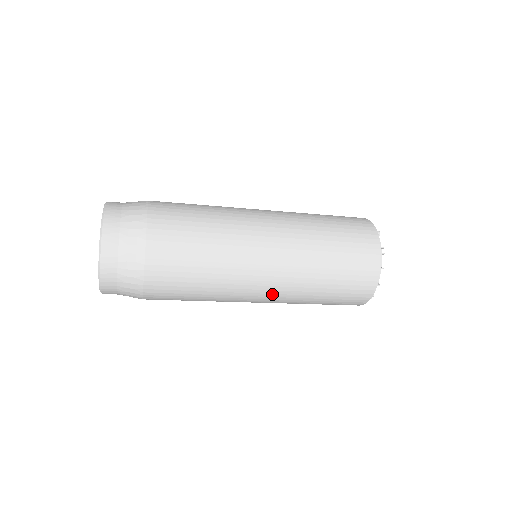
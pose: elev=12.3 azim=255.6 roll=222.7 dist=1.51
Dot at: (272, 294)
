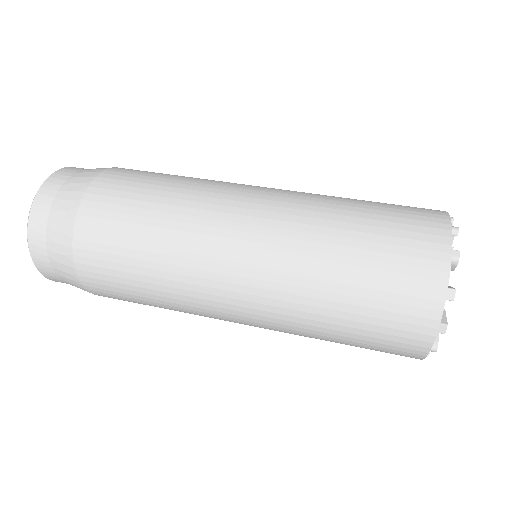
Dot at: occluded
